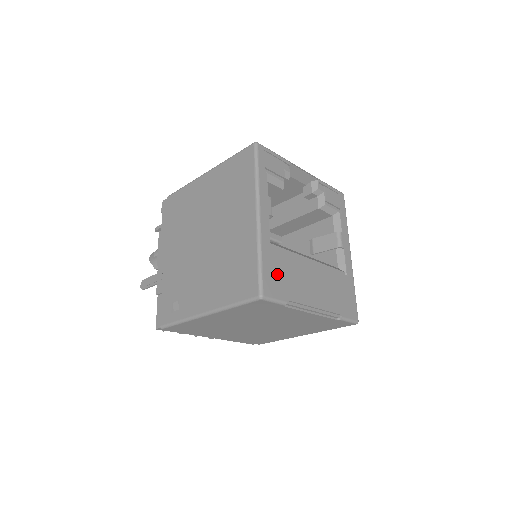
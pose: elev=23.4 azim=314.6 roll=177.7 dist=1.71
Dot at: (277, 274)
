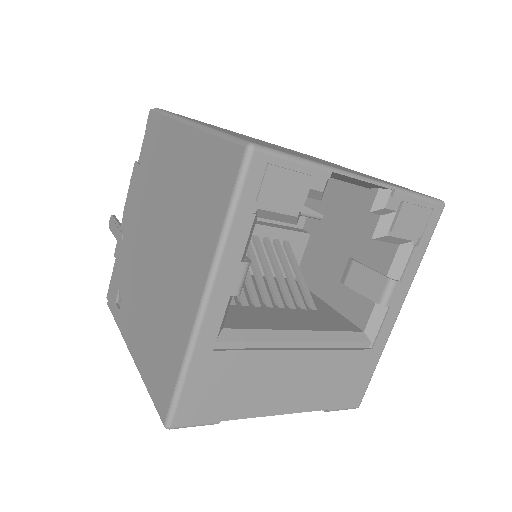
Dot at: (213, 389)
